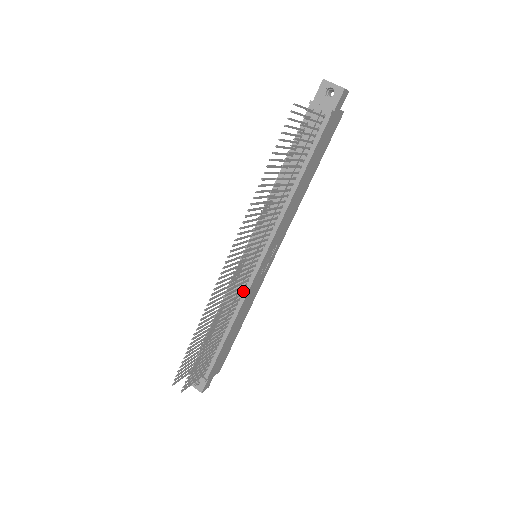
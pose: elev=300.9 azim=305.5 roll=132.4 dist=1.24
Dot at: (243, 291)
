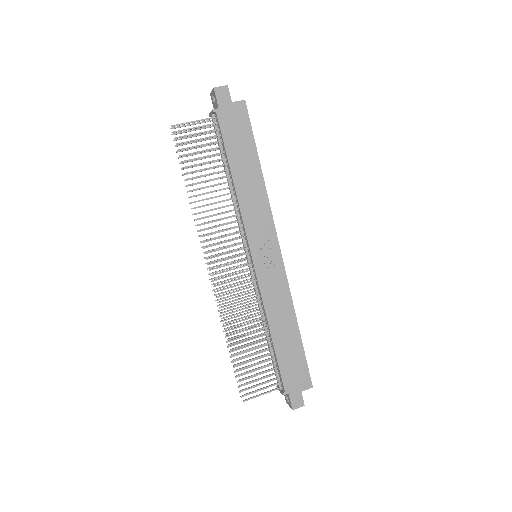
Dot at: (259, 292)
